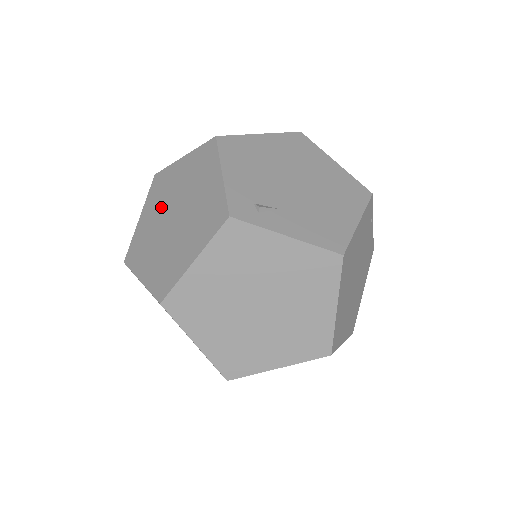
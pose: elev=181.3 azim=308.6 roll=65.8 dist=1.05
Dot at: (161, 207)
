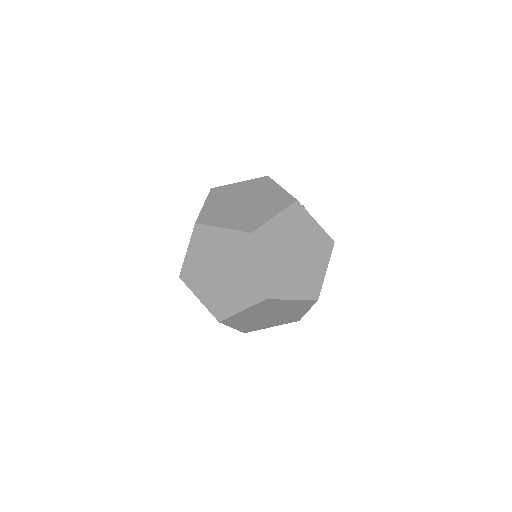
Dot at: (228, 200)
